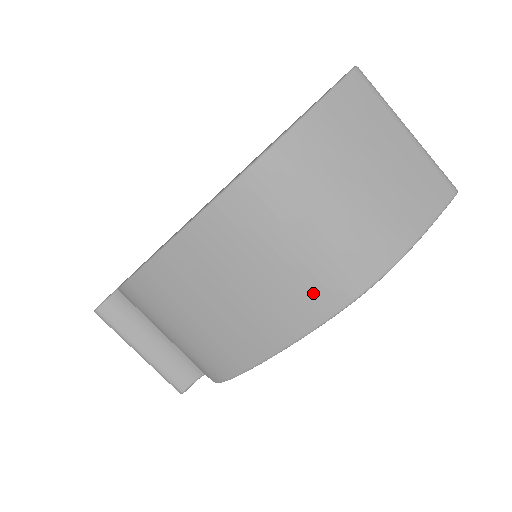
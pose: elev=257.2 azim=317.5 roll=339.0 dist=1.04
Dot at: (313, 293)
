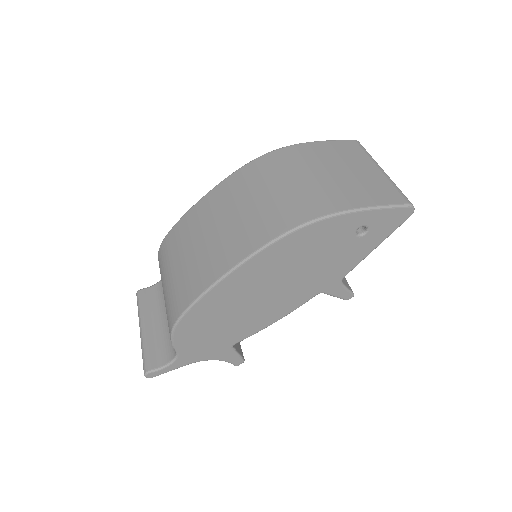
Dot at: (264, 225)
